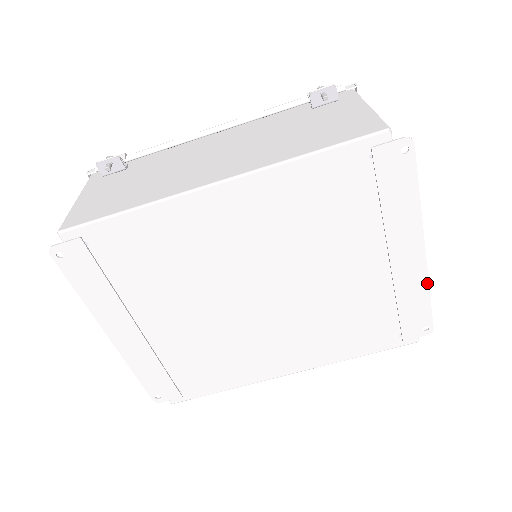
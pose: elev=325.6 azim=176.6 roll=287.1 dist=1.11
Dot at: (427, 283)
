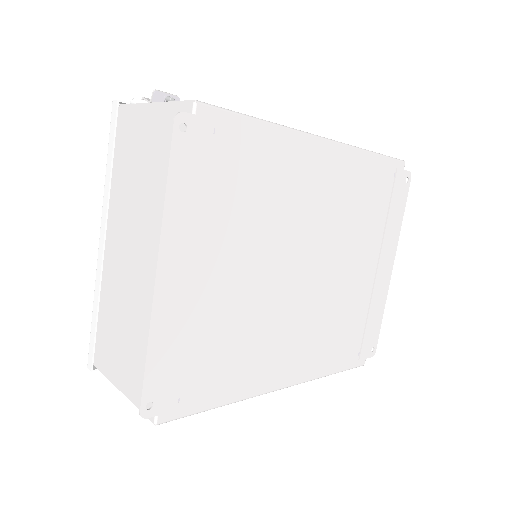
Dot at: (385, 300)
